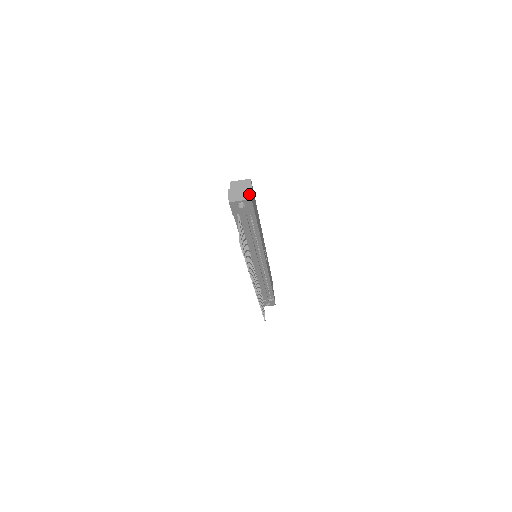
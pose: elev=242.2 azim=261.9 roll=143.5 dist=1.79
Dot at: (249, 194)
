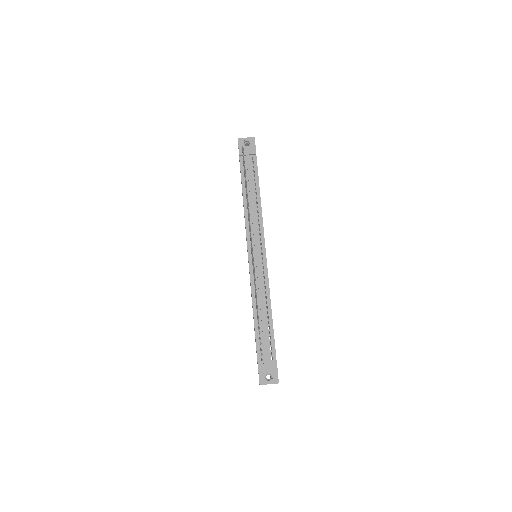
Dot at: occluded
